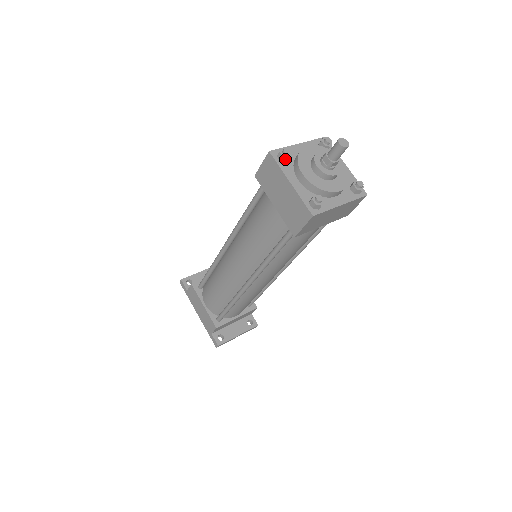
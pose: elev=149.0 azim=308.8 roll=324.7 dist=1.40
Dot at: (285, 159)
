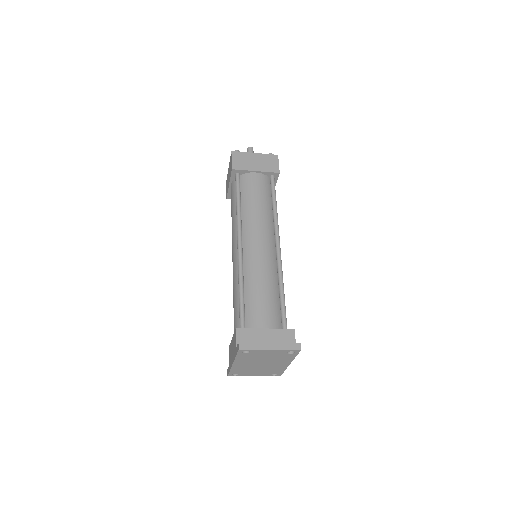
Dot at: occluded
